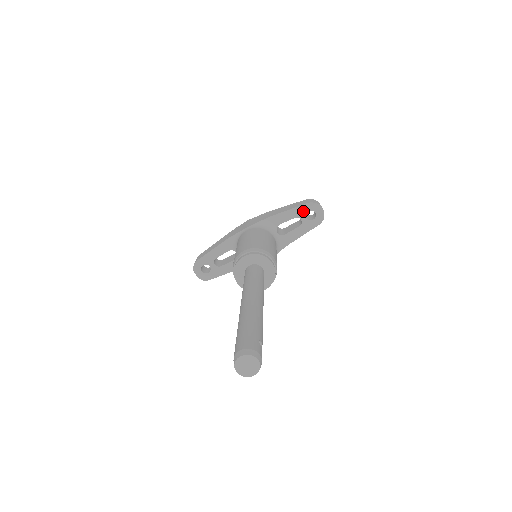
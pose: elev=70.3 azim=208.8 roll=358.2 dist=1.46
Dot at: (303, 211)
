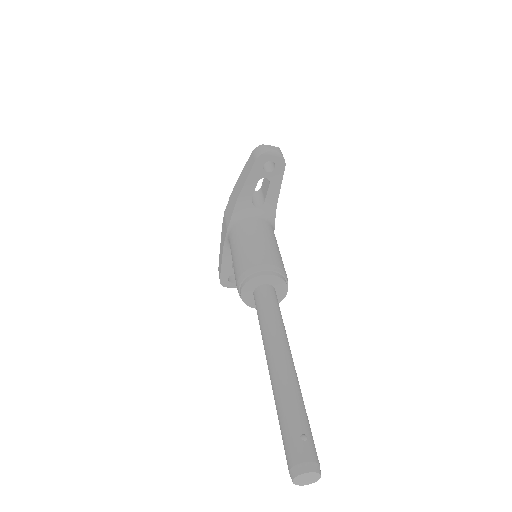
Dot at: (259, 170)
